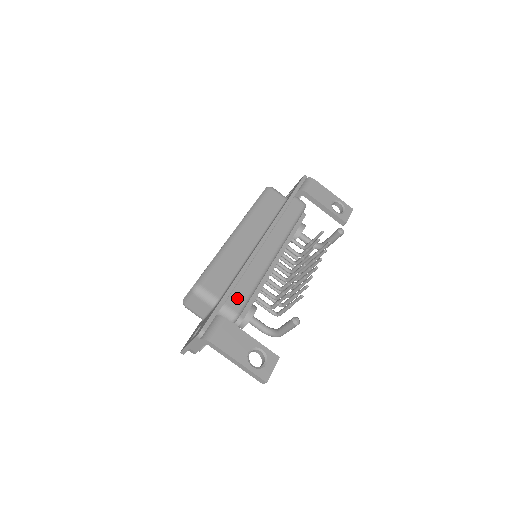
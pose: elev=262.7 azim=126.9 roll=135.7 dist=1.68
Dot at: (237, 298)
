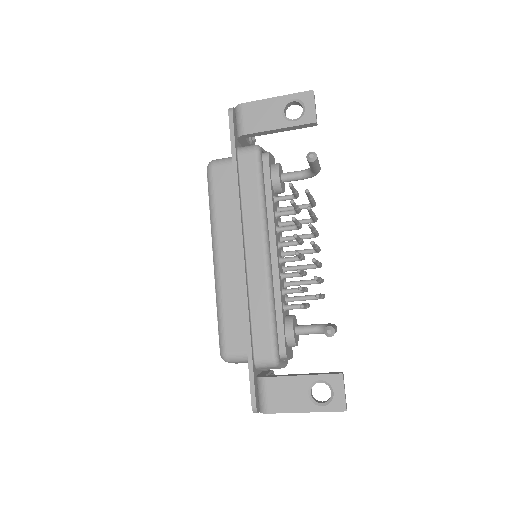
Dot at: (262, 342)
